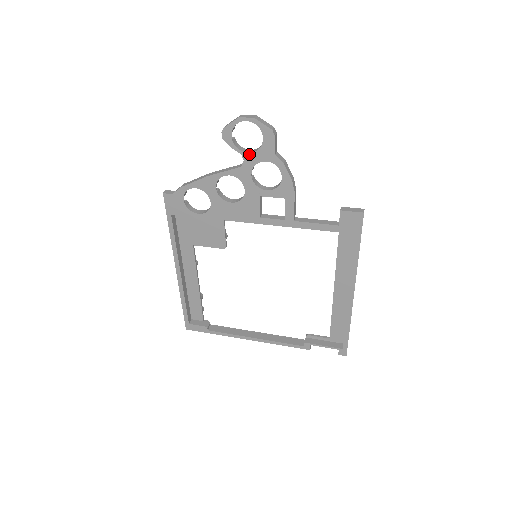
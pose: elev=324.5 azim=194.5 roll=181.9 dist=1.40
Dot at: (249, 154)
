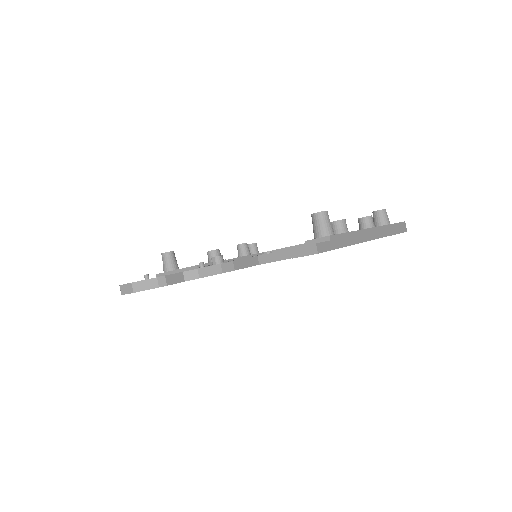
Dot at: occluded
